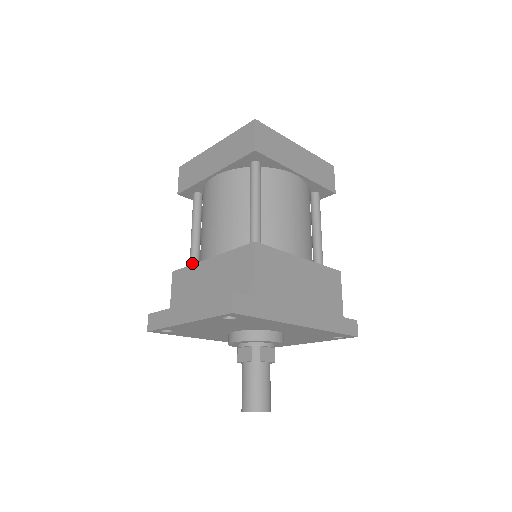
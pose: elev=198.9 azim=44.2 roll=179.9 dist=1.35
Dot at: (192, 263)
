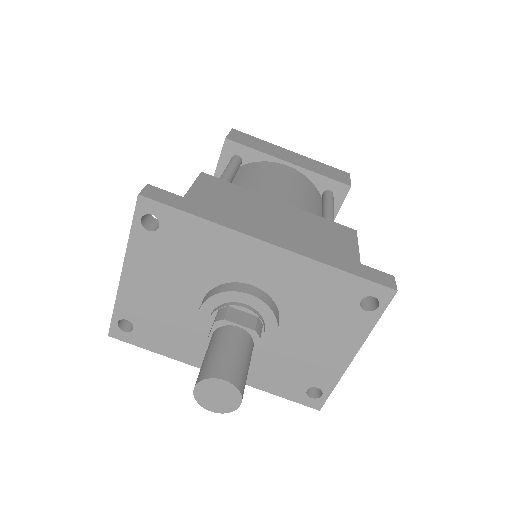
Dot at: occluded
